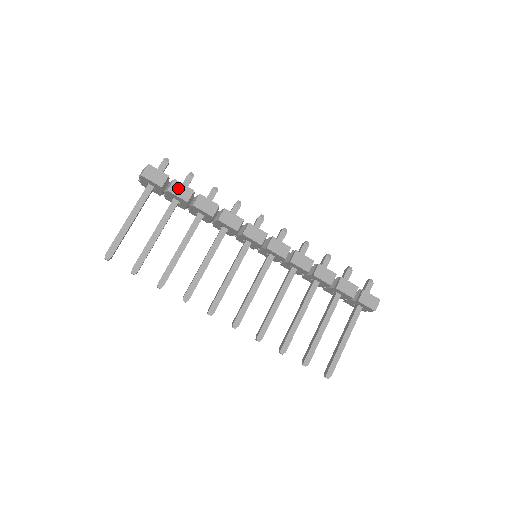
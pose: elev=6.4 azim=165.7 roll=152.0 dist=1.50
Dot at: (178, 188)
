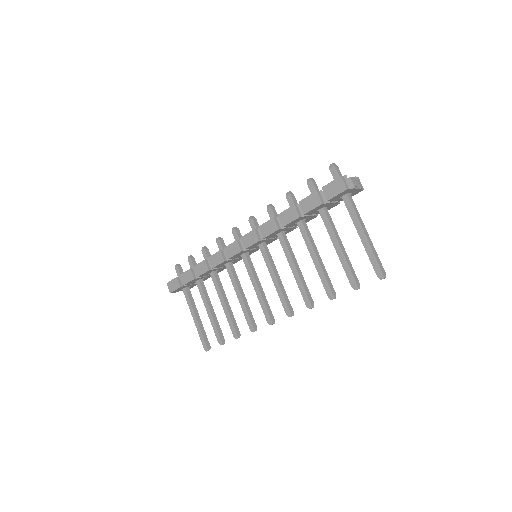
Dot at: (185, 278)
